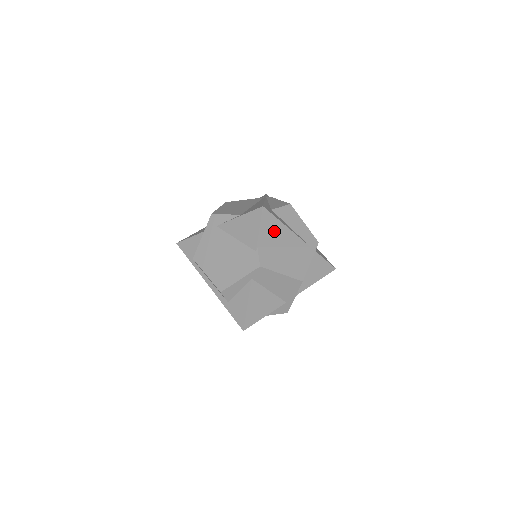
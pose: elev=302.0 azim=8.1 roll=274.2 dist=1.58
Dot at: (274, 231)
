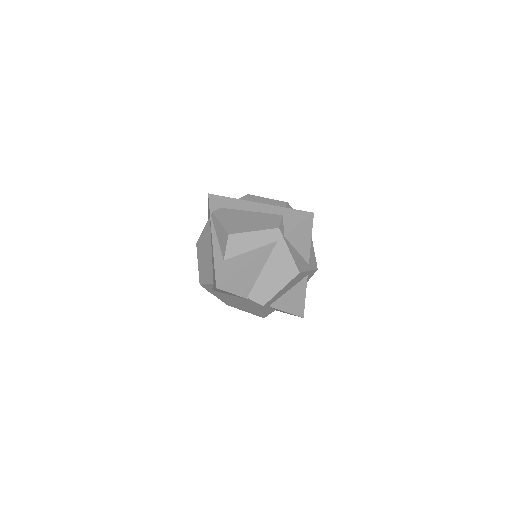
Dot at: (243, 279)
